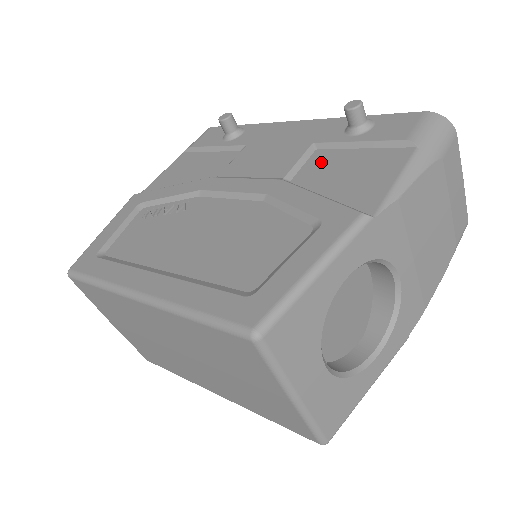
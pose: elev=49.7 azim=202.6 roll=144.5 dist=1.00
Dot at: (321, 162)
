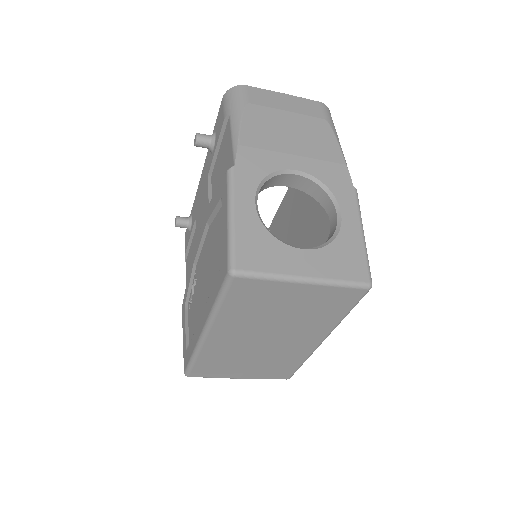
Dot at: (214, 178)
